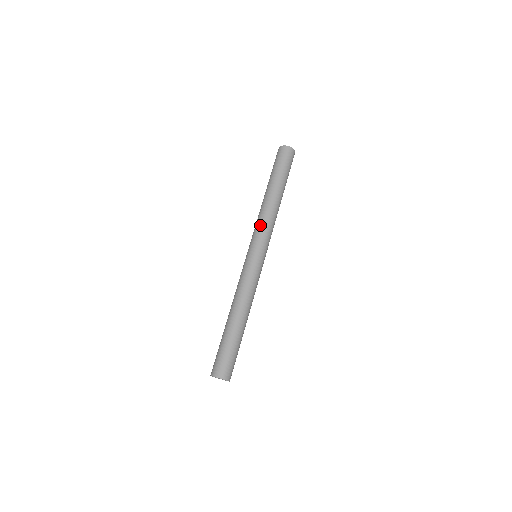
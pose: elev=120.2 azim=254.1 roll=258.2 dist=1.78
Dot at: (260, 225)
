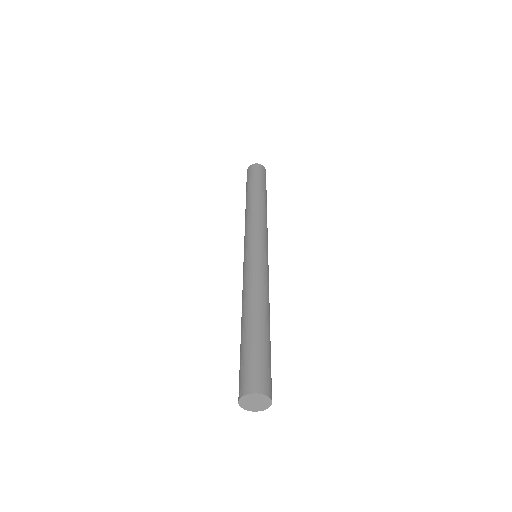
Dot at: (252, 223)
